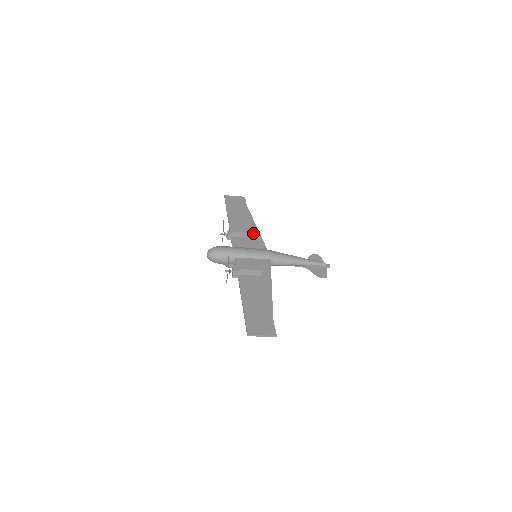
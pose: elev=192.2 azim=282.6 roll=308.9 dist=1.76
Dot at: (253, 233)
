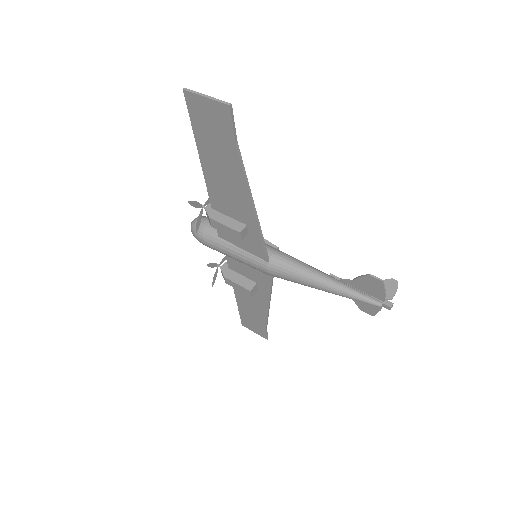
Dot at: (240, 240)
